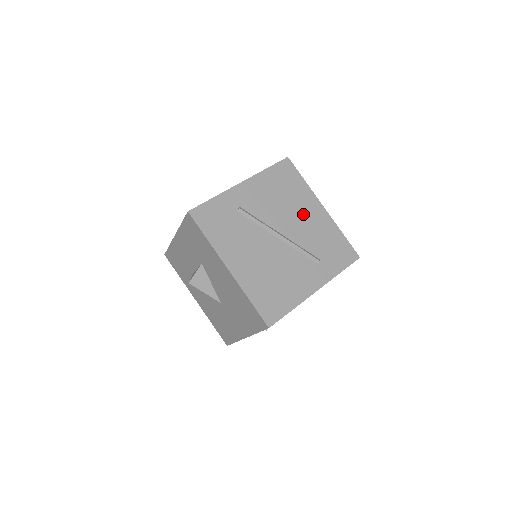
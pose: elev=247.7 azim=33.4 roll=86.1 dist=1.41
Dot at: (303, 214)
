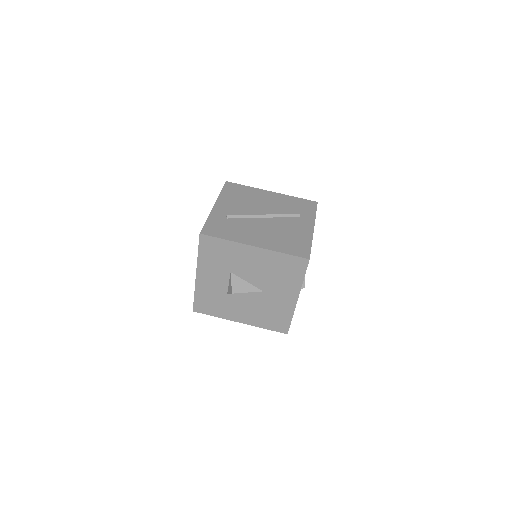
Dot at: (265, 200)
